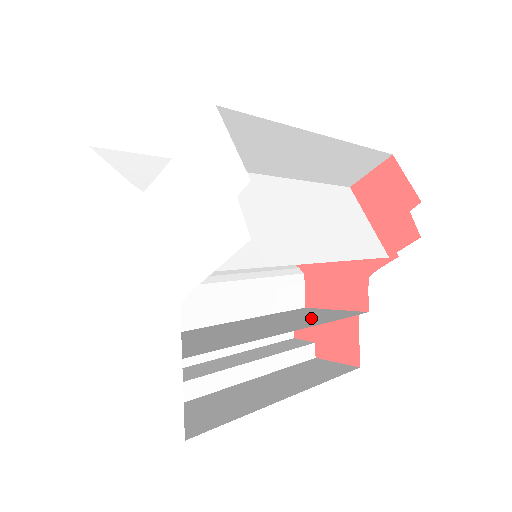
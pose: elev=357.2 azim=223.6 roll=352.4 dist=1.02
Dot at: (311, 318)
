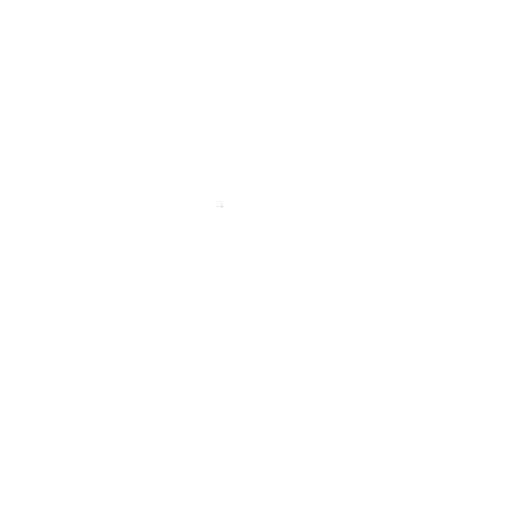
Dot at: occluded
